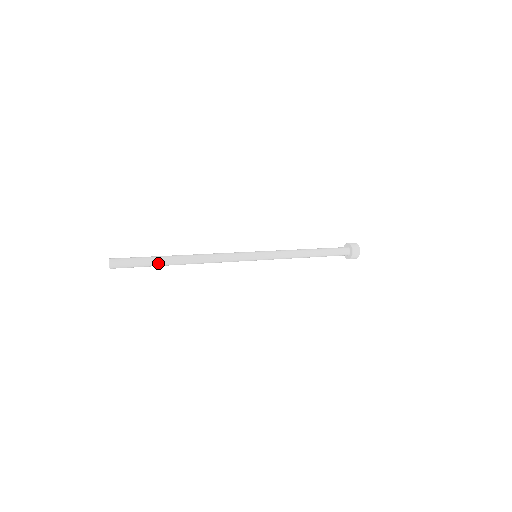
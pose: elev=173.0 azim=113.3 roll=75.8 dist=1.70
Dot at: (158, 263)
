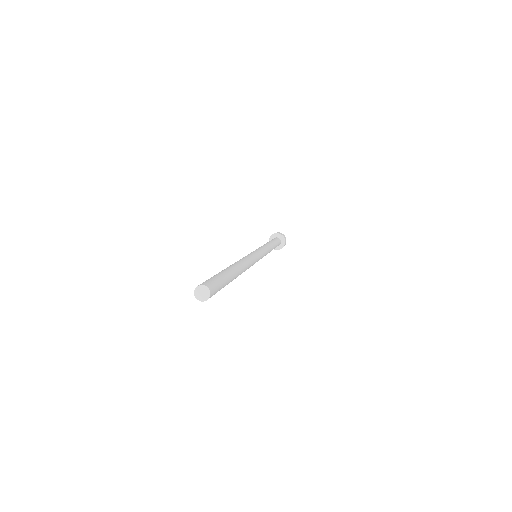
Dot at: (230, 281)
